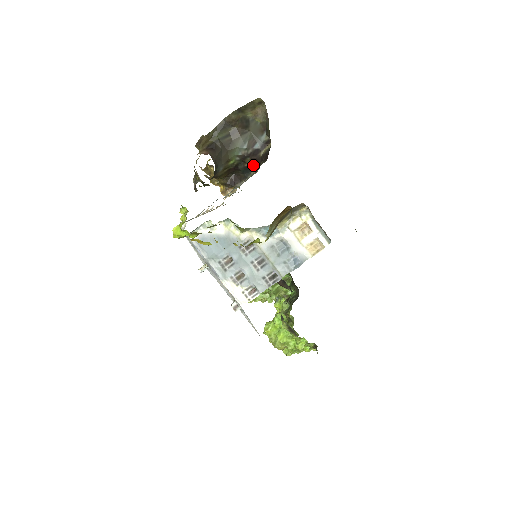
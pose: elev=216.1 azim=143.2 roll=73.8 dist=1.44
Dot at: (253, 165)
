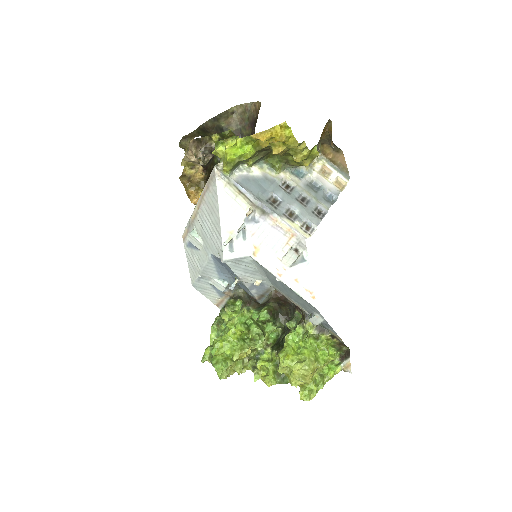
Dot at: occluded
